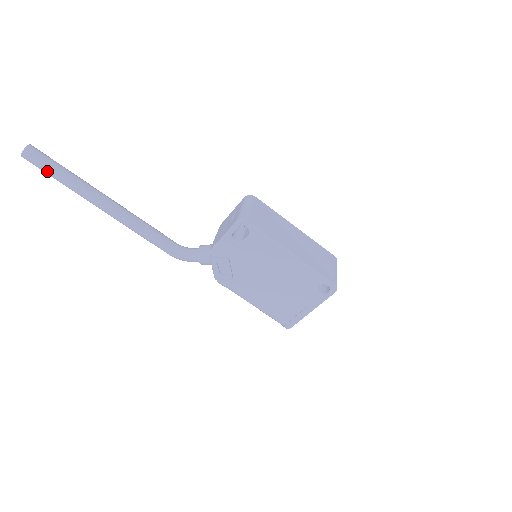
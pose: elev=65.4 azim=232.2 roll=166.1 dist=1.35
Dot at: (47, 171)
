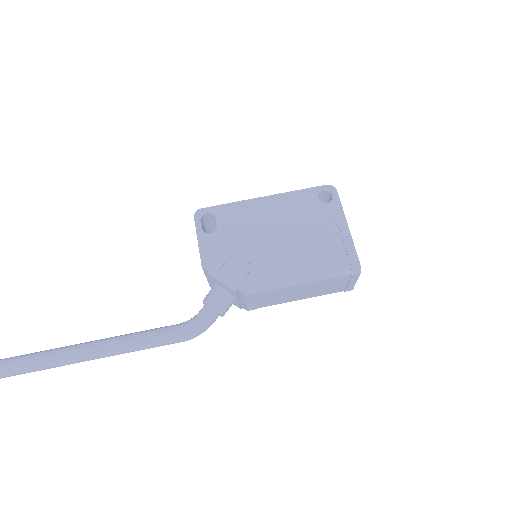
Dot at: (0, 367)
